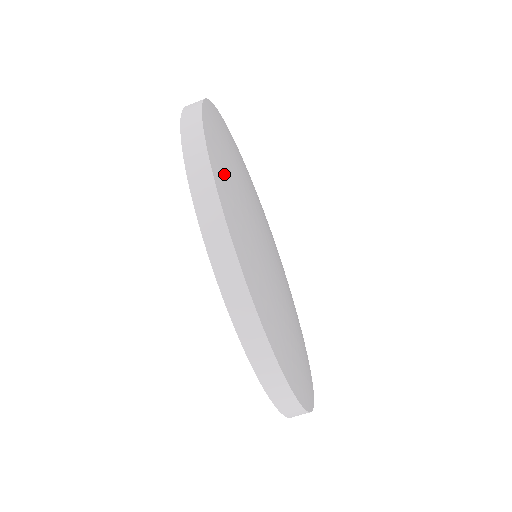
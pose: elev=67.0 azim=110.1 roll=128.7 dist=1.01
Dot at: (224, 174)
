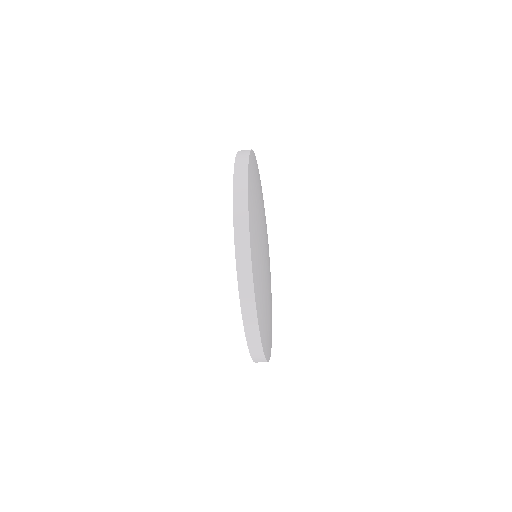
Dot at: (257, 273)
